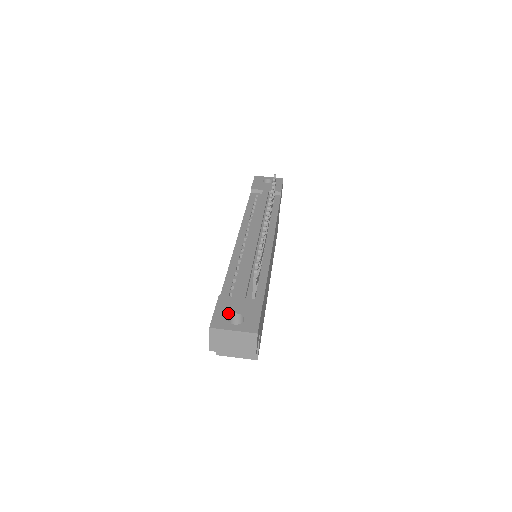
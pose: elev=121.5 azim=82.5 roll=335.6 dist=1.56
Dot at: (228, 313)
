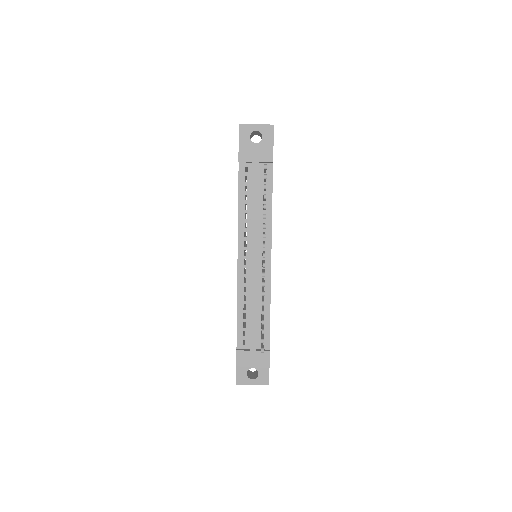
Dot at: (246, 369)
